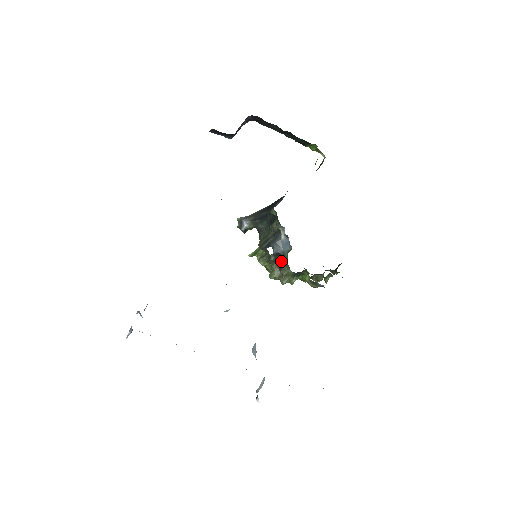
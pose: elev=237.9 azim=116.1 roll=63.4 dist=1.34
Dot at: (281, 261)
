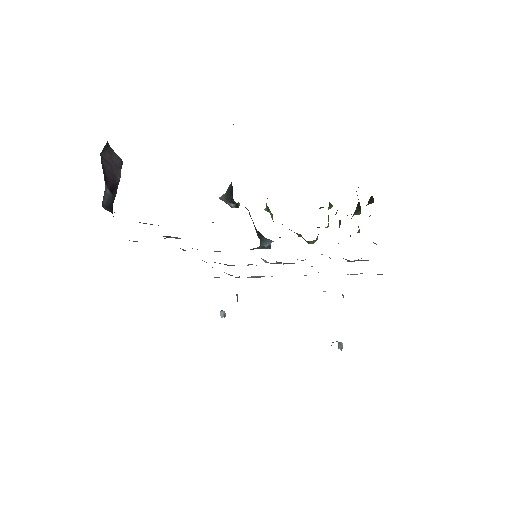
Dot at: occluded
